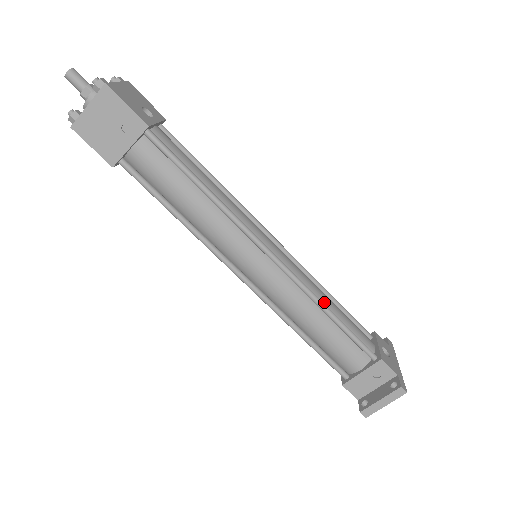
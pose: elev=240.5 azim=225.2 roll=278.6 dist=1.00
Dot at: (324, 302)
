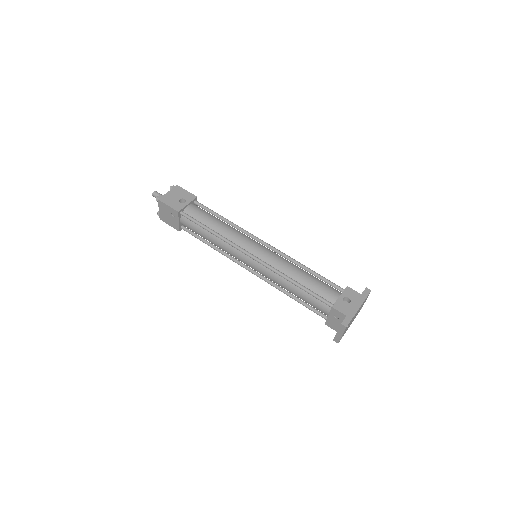
Dot at: (294, 276)
